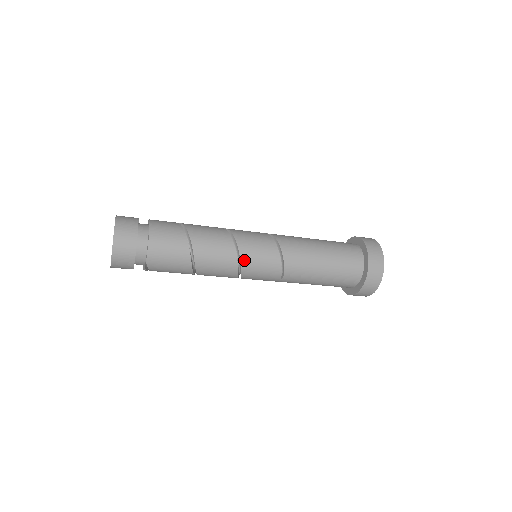
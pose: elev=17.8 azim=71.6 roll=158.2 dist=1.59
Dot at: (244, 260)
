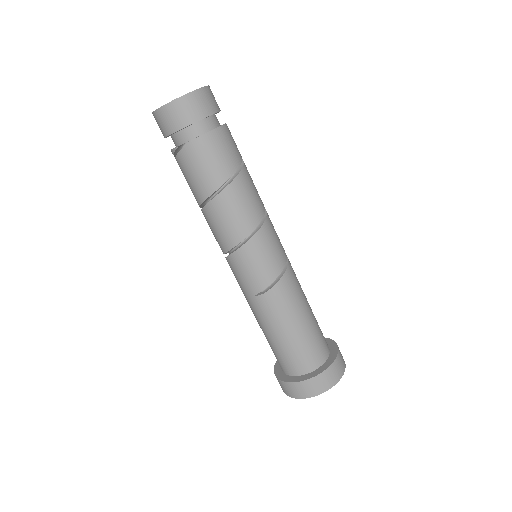
Dot at: (253, 242)
